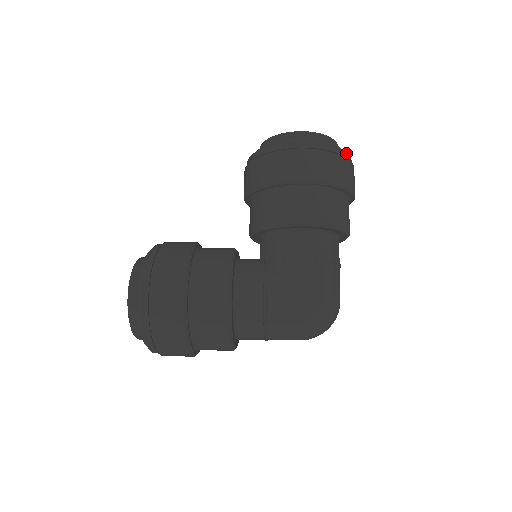
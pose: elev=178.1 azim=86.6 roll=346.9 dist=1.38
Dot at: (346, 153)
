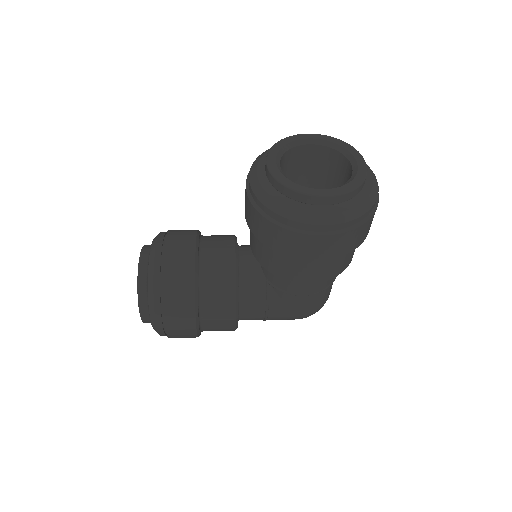
Dot at: (374, 204)
